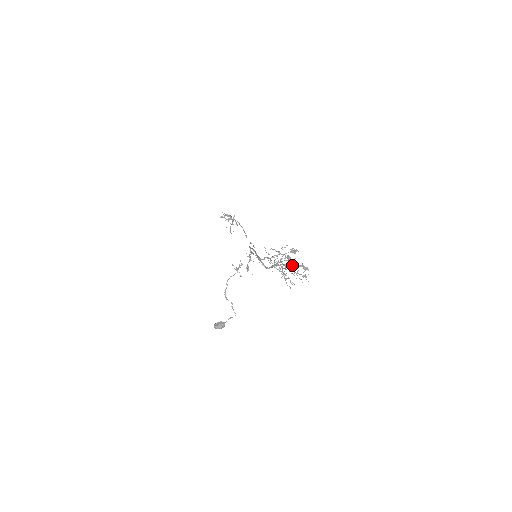
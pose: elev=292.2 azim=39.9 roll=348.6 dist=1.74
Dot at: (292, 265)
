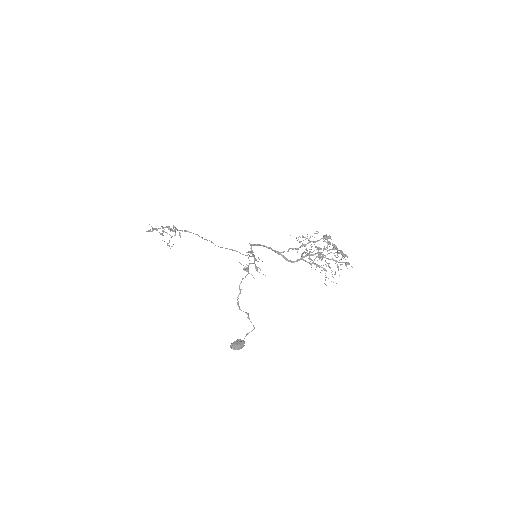
Dot at: (331, 252)
